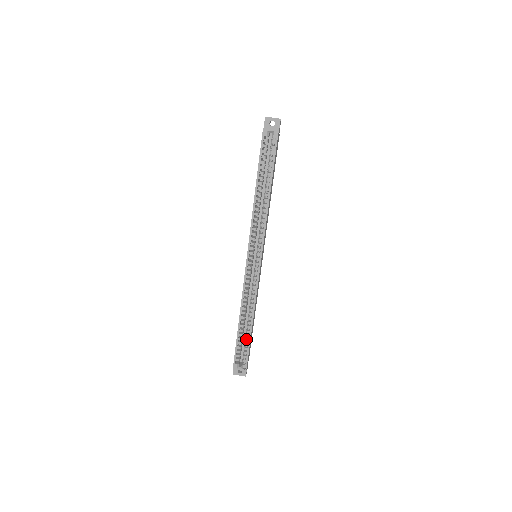
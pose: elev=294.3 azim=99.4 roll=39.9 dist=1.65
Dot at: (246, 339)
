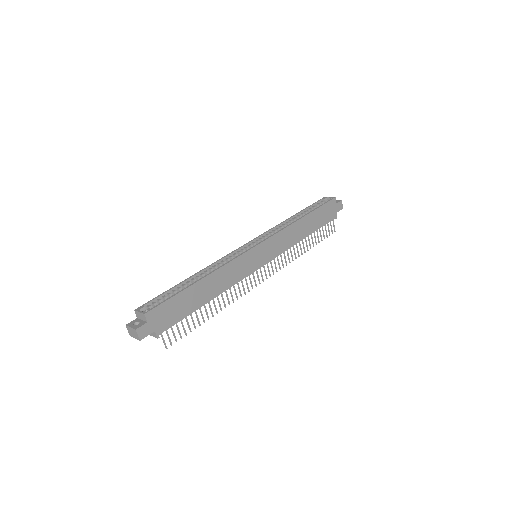
Dot at: (180, 291)
